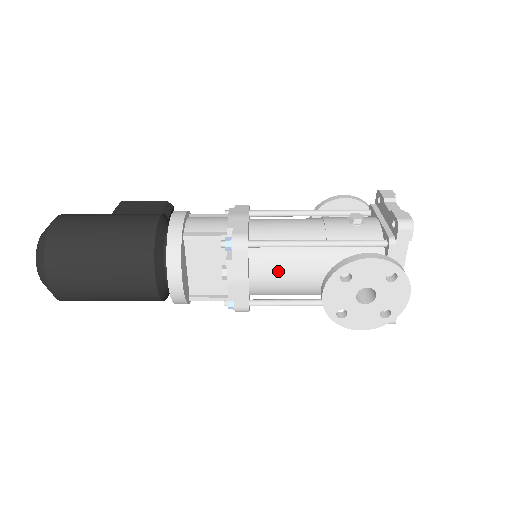
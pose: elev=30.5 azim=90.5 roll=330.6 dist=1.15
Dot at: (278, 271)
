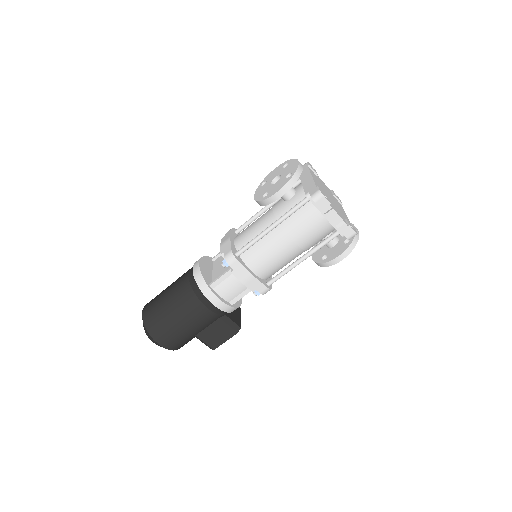
Dot at: (248, 227)
